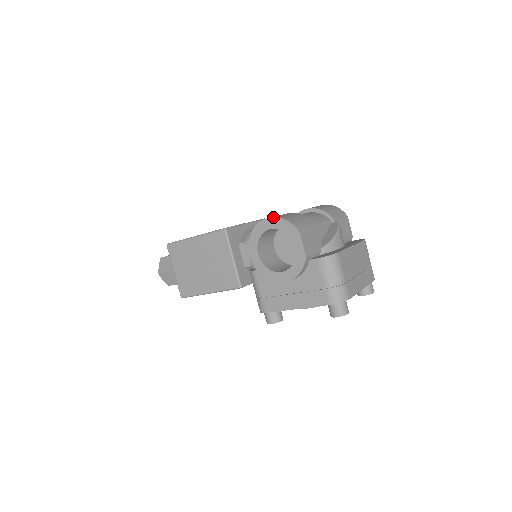
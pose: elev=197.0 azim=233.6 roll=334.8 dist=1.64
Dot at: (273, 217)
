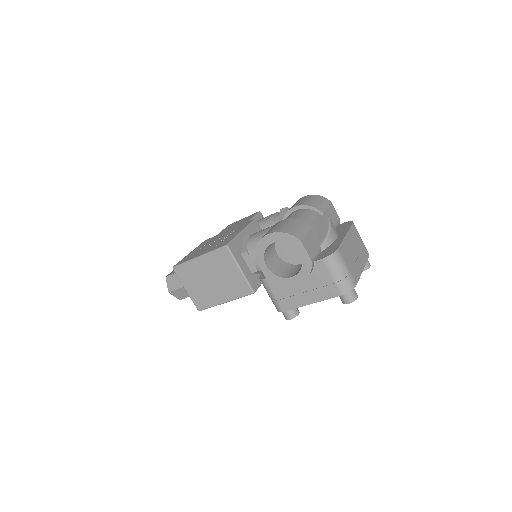
Dot at: (273, 232)
